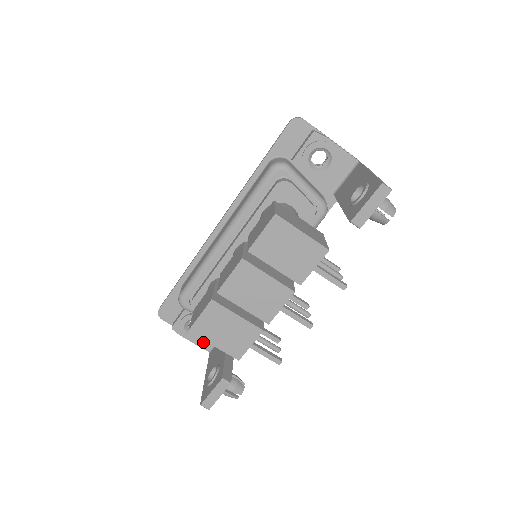
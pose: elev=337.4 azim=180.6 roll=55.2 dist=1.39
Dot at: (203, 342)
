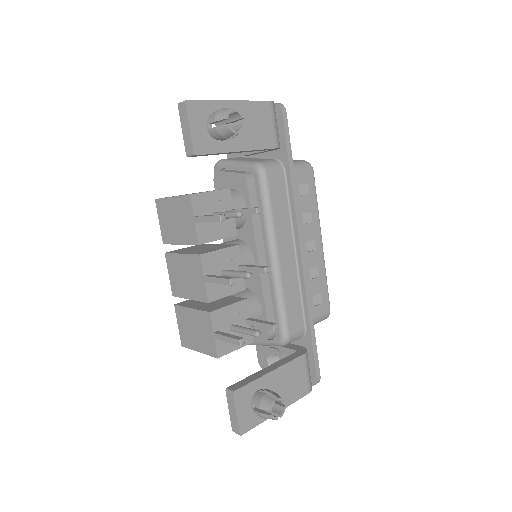
Dot at: occluded
